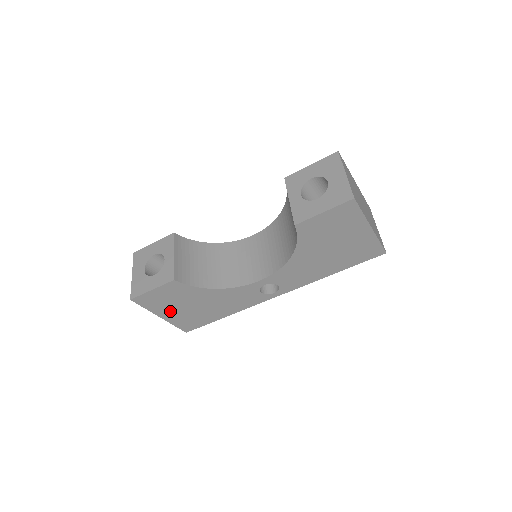
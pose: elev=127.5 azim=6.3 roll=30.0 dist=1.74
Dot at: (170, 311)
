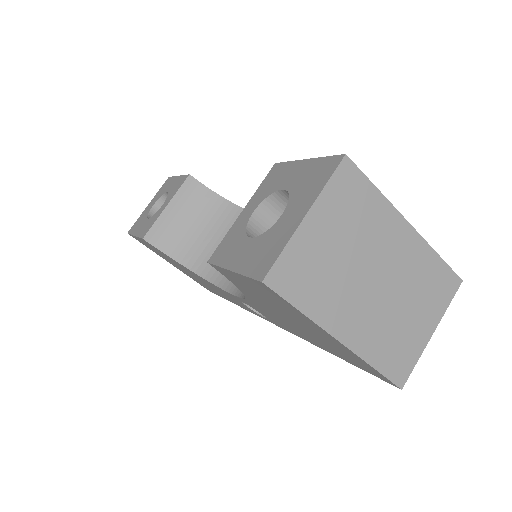
Dot at: (173, 264)
